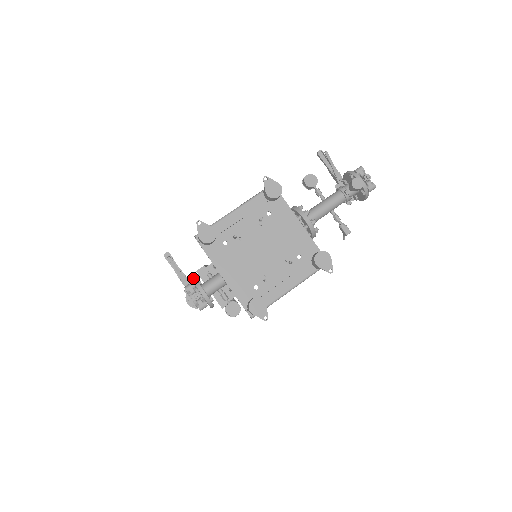
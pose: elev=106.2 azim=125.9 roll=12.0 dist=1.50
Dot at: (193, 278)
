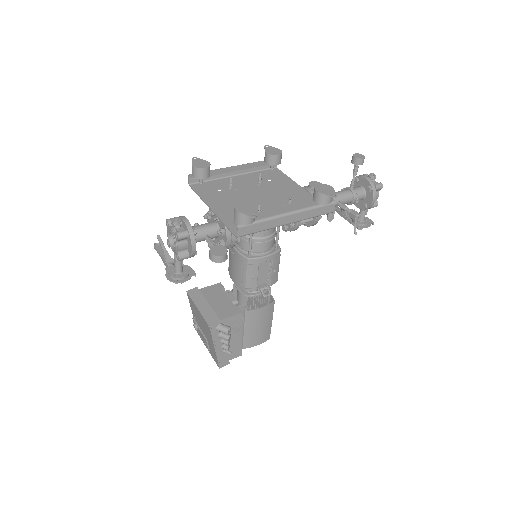
Dot at: occluded
